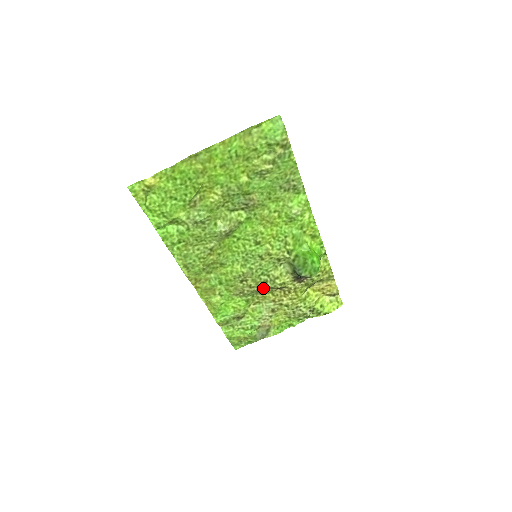
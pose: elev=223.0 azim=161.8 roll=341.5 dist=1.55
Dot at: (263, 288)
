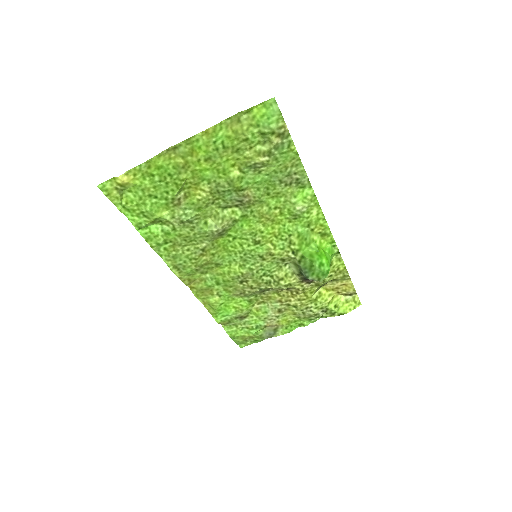
Dot at: (266, 289)
